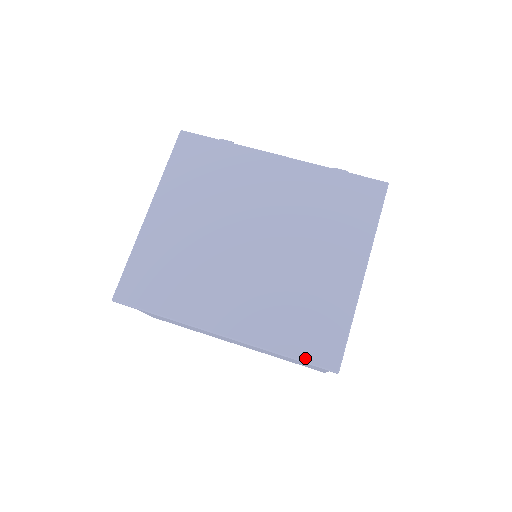
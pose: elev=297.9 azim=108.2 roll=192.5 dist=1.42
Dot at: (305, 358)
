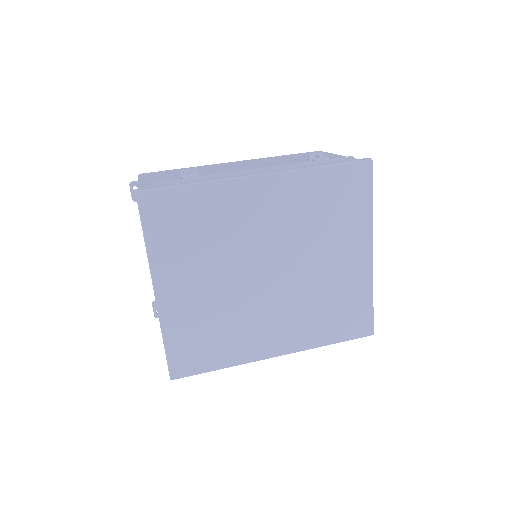
Dot at: (347, 338)
